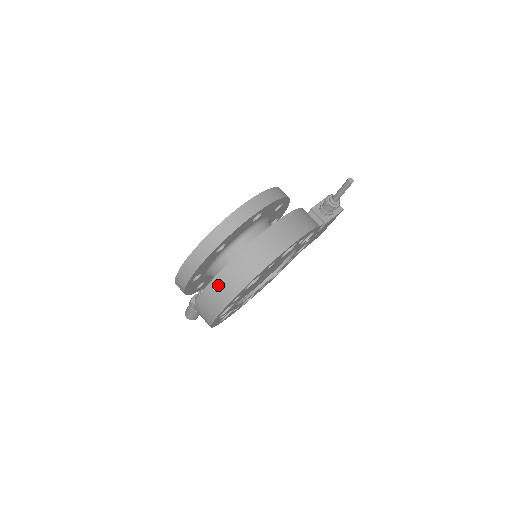
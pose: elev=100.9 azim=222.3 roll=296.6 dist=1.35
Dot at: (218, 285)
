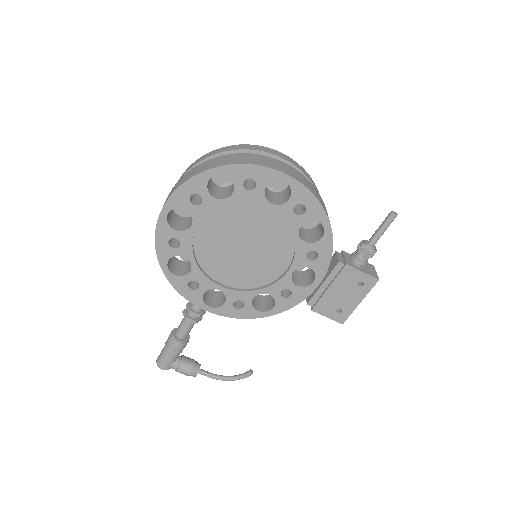
Dot at: (193, 170)
